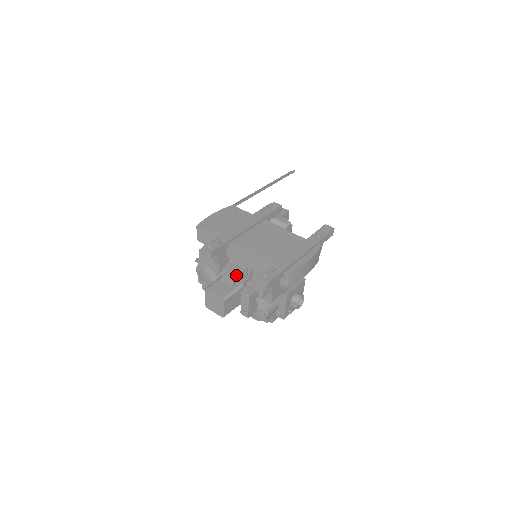
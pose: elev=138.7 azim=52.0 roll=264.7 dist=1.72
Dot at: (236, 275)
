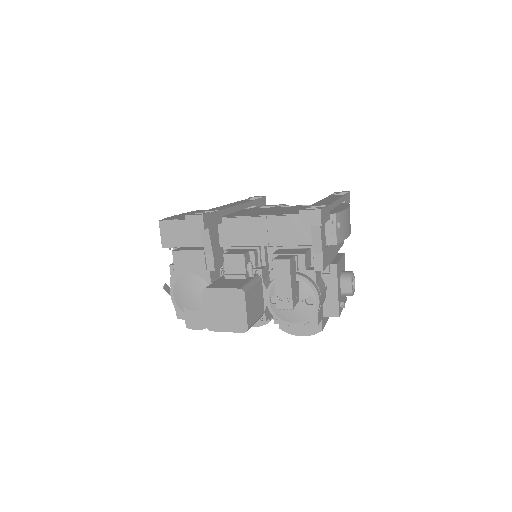
Dot at: (247, 259)
